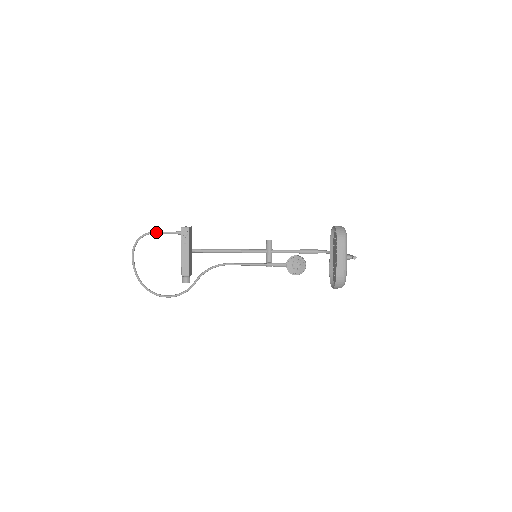
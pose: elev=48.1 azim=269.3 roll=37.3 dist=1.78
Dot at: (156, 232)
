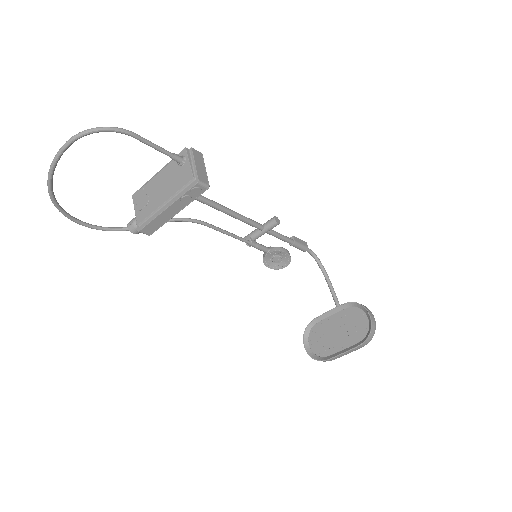
Dot at: (140, 138)
